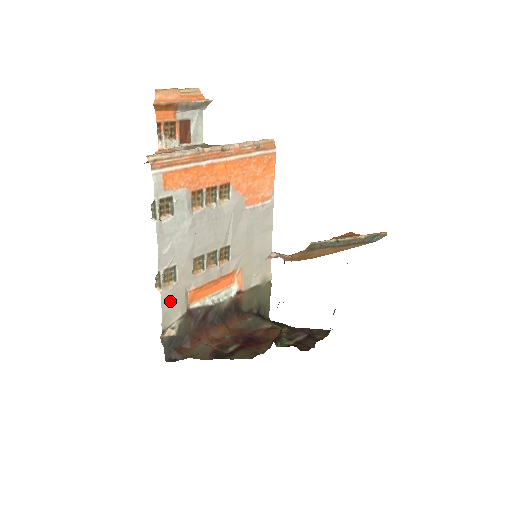
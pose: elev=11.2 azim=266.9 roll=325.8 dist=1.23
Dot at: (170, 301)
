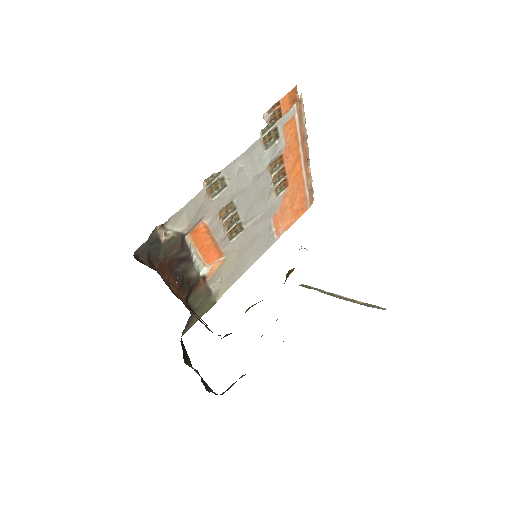
Dot at: (195, 207)
